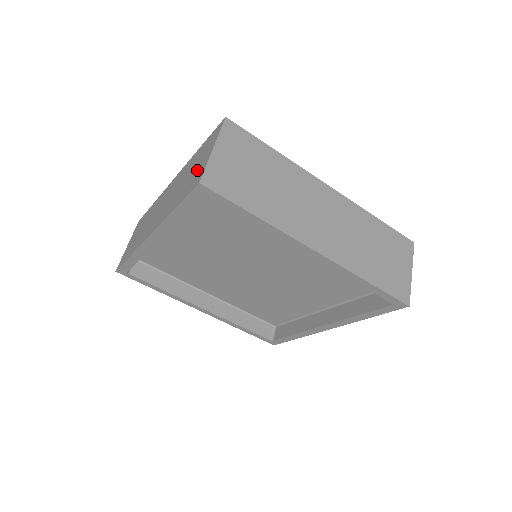
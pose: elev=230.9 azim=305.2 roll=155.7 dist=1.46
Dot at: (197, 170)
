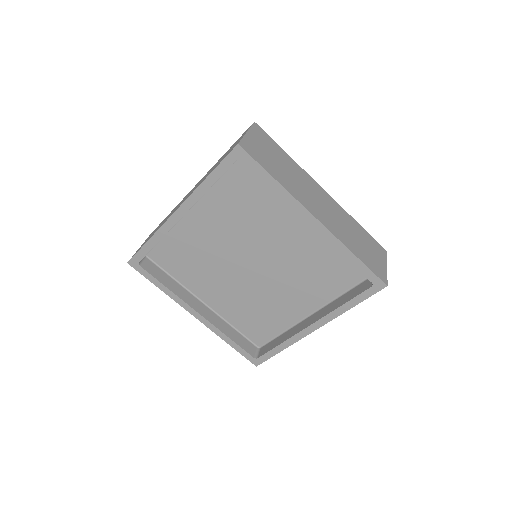
Dot at: occluded
